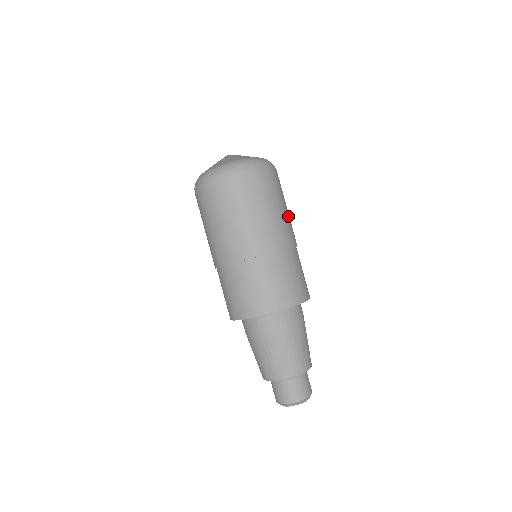
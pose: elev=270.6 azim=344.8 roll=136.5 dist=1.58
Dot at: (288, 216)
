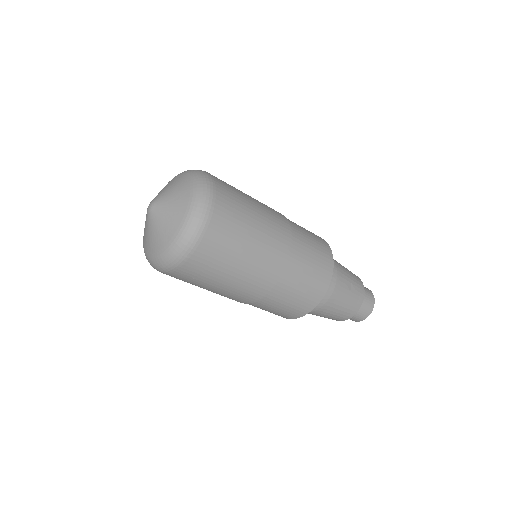
Dot at: (263, 219)
